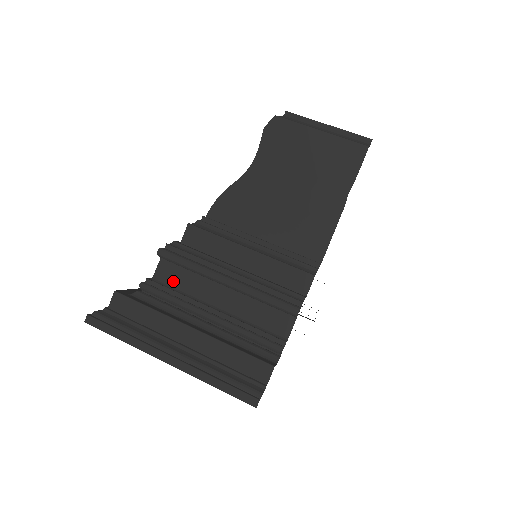
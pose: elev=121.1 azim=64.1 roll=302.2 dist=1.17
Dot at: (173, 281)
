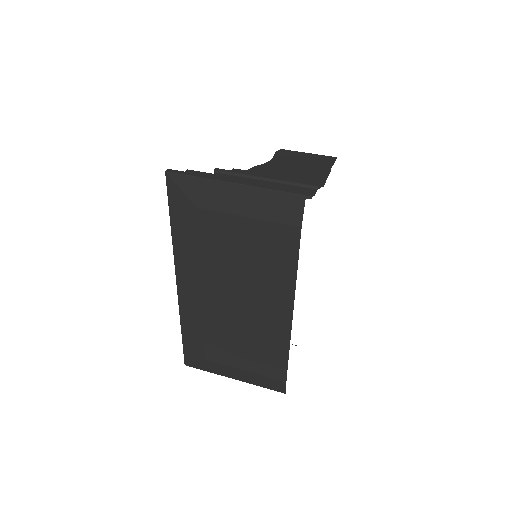
Dot at: occluded
